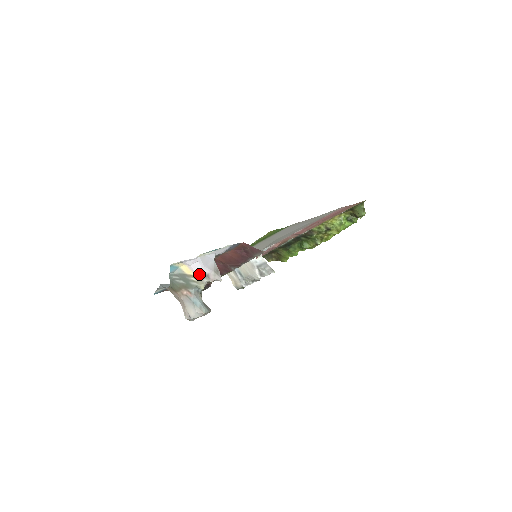
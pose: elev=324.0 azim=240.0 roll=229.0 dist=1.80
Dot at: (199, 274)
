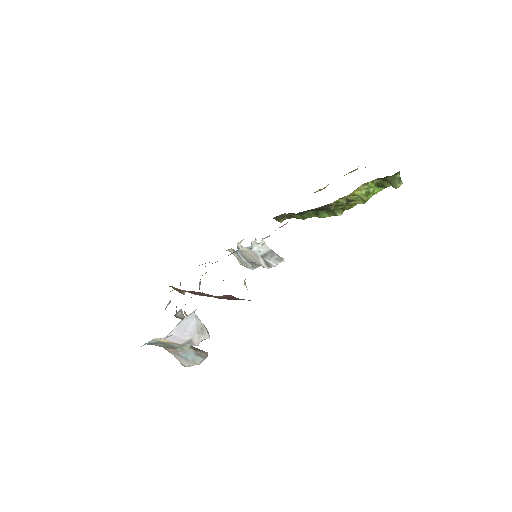
Dot at: (179, 342)
